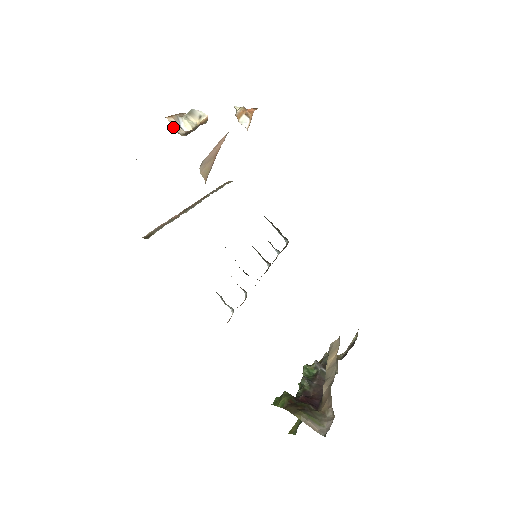
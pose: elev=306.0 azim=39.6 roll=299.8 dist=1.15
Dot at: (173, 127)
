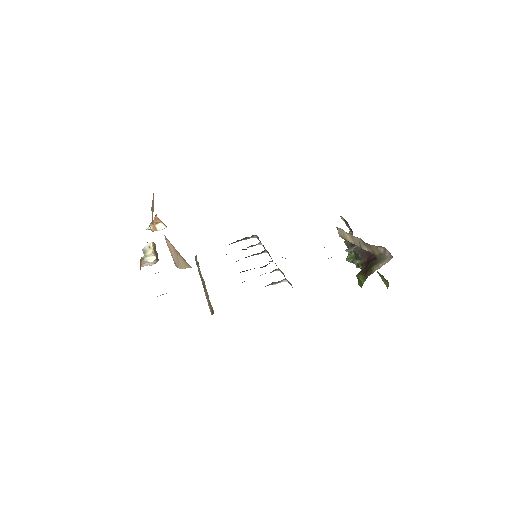
Dot at: (149, 265)
